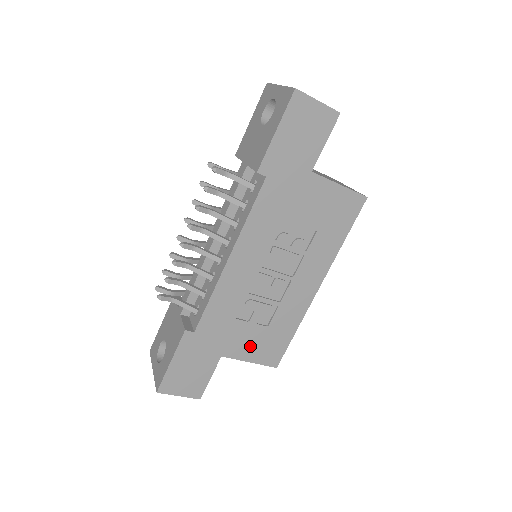
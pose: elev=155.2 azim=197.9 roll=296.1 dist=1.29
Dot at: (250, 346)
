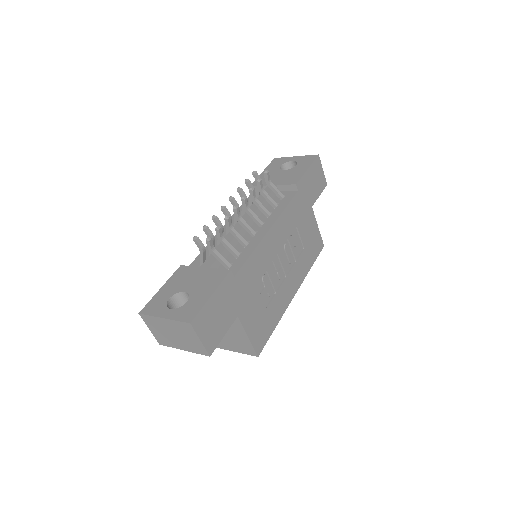
Dot at: (253, 320)
